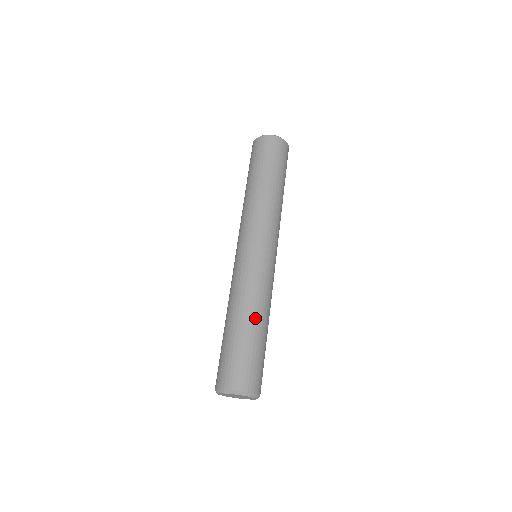
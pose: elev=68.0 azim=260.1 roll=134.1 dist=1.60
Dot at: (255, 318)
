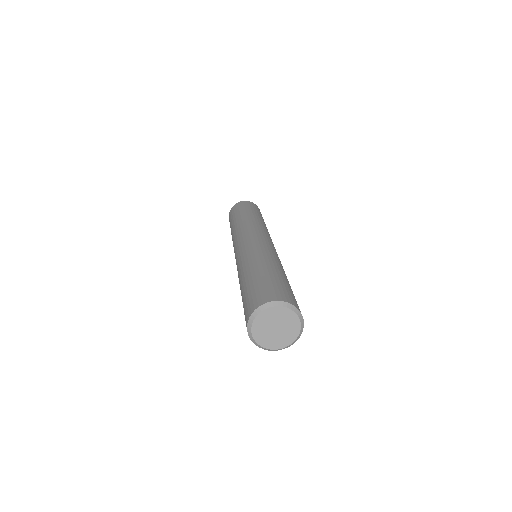
Dot at: (285, 274)
